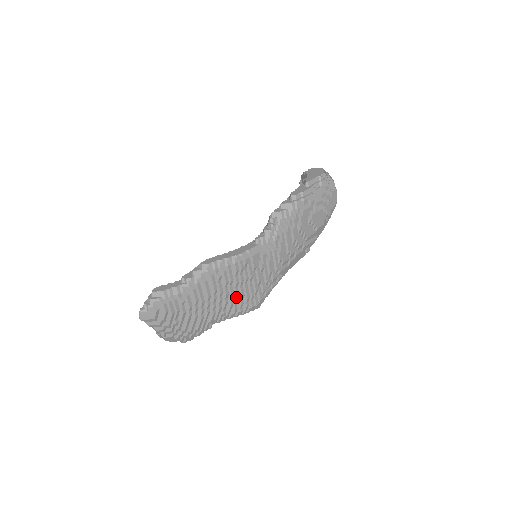
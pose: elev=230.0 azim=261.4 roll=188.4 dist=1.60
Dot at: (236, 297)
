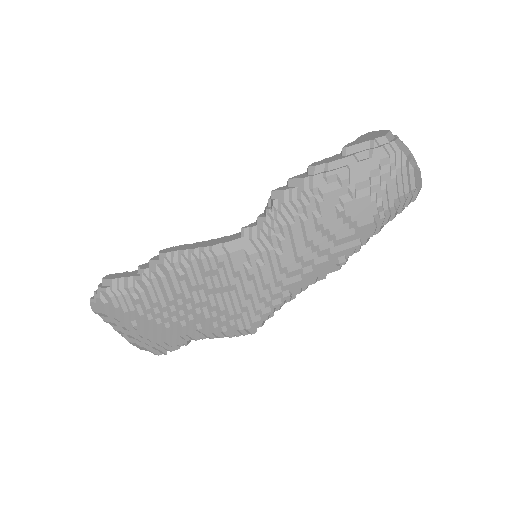
Dot at: (212, 309)
